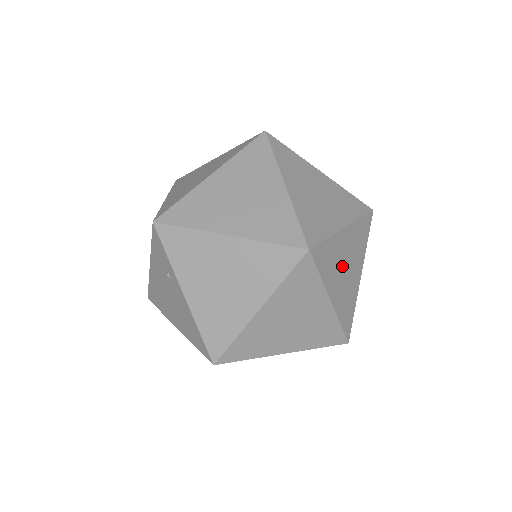
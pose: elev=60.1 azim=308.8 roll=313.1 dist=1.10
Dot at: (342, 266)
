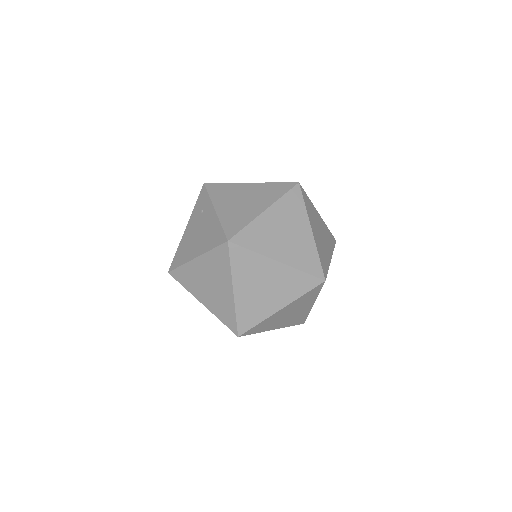
Dot at: (321, 240)
